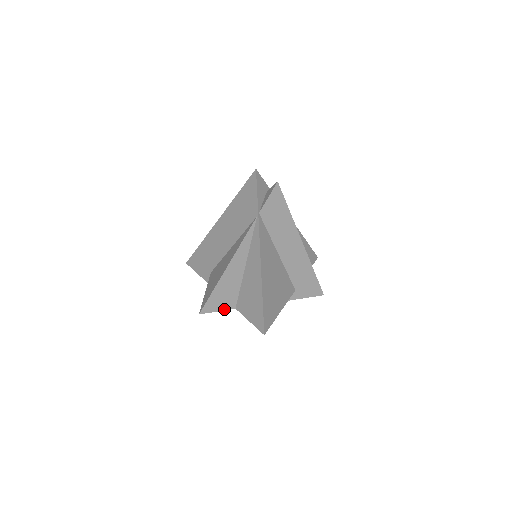
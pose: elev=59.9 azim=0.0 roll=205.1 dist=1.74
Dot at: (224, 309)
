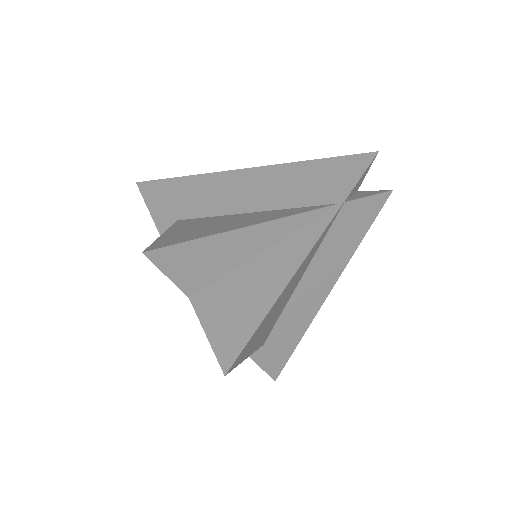
Dot at: (177, 282)
